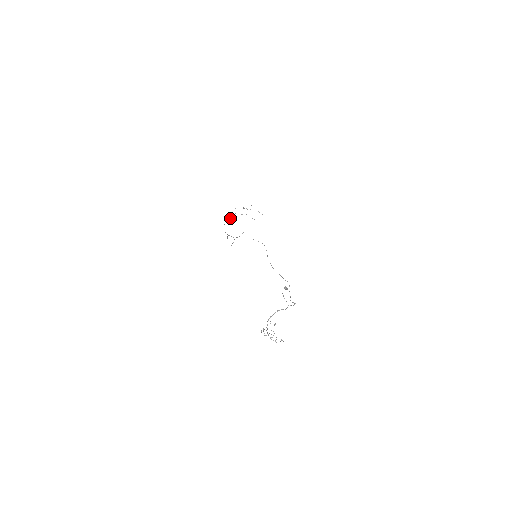
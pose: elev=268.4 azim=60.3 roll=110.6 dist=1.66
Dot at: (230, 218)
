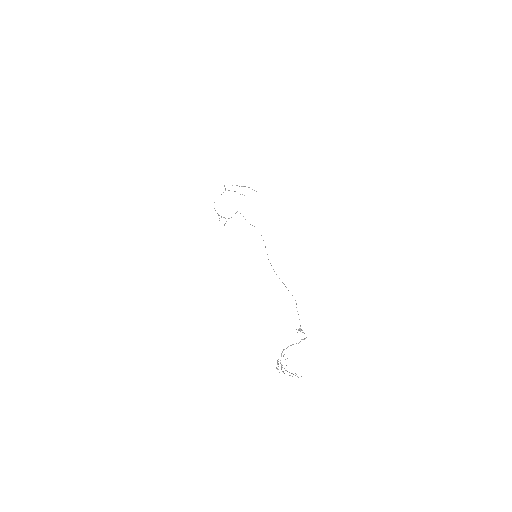
Dot at: occluded
